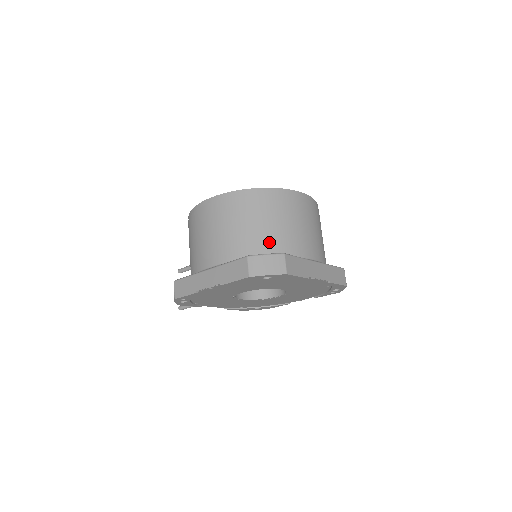
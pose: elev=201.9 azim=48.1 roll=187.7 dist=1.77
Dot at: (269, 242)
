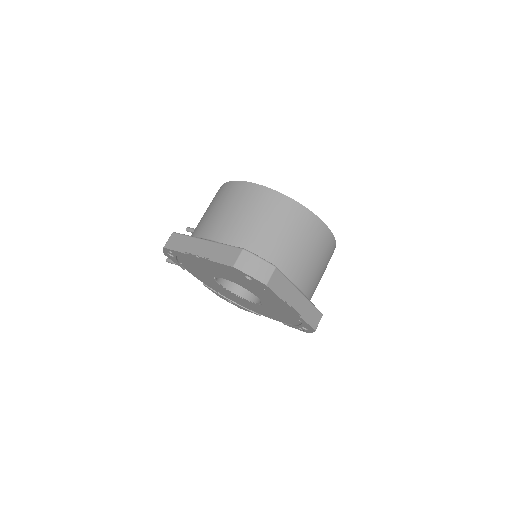
Dot at: (271, 249)
